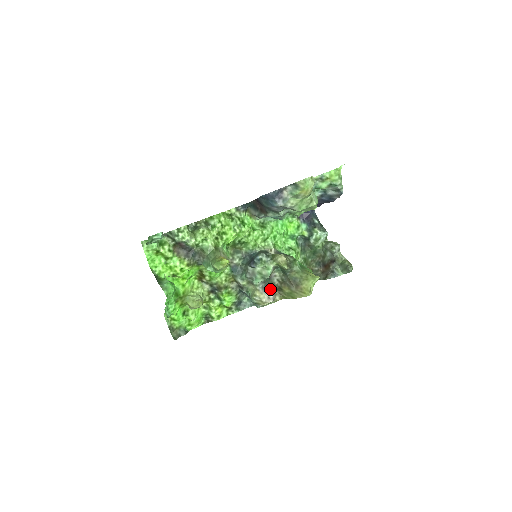
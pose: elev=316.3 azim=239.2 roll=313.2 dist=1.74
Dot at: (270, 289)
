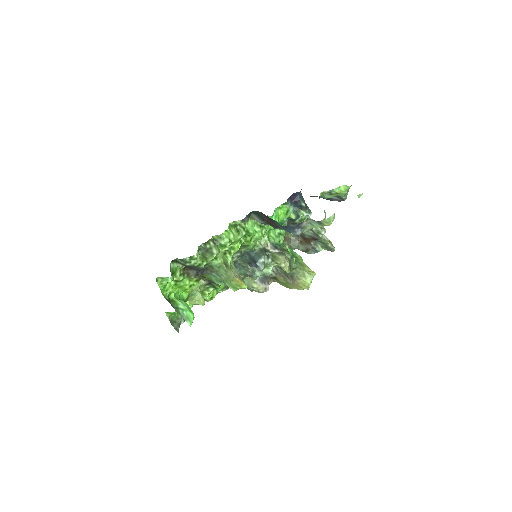
Dot at: (266, 280)
